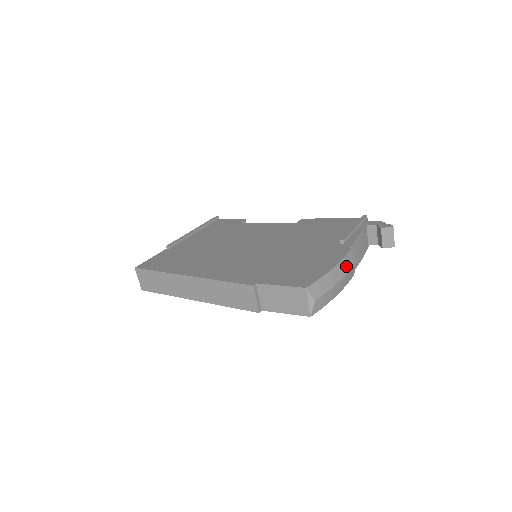
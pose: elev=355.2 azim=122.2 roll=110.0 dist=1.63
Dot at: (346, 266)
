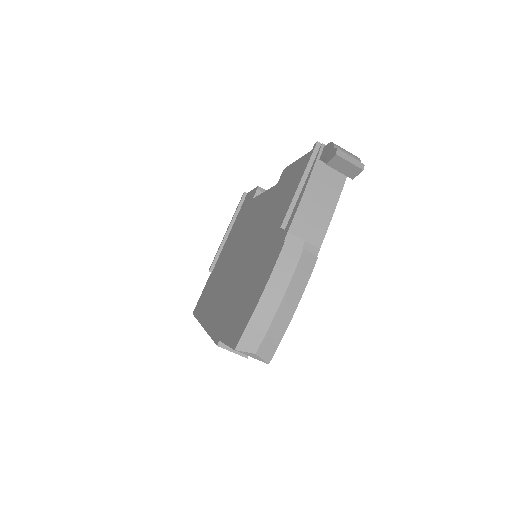
Dot at: (283, 275)
